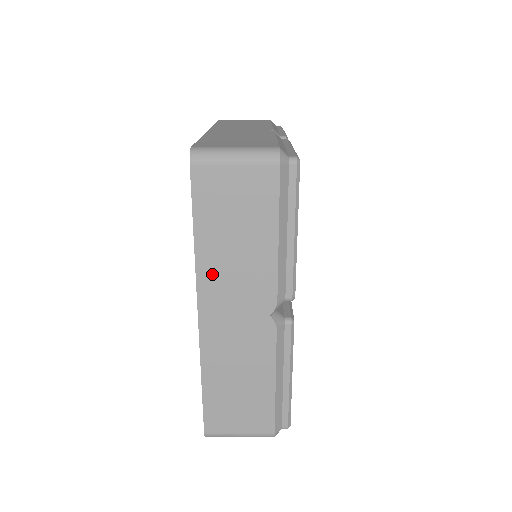
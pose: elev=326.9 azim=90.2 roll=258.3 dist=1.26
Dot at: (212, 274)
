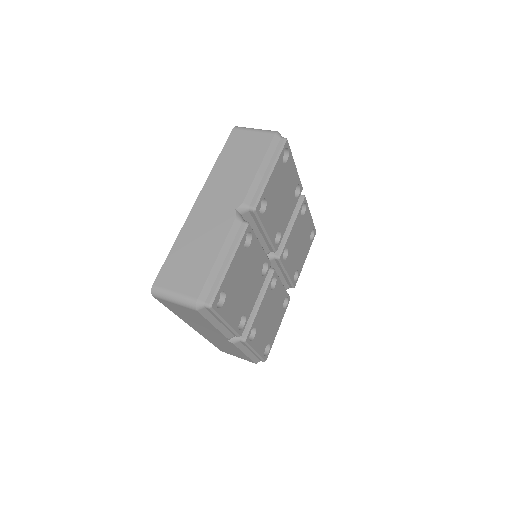
Dot at: (190, 322)
